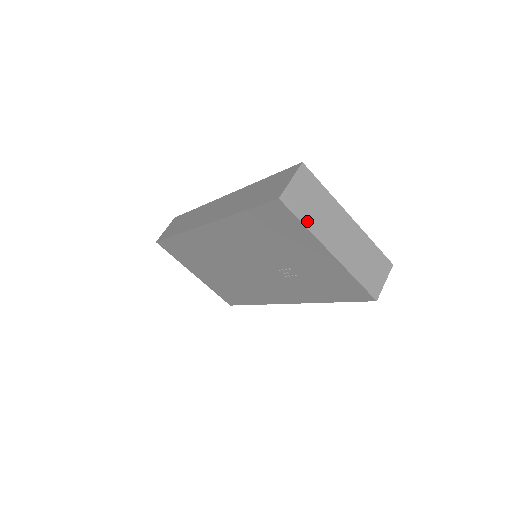
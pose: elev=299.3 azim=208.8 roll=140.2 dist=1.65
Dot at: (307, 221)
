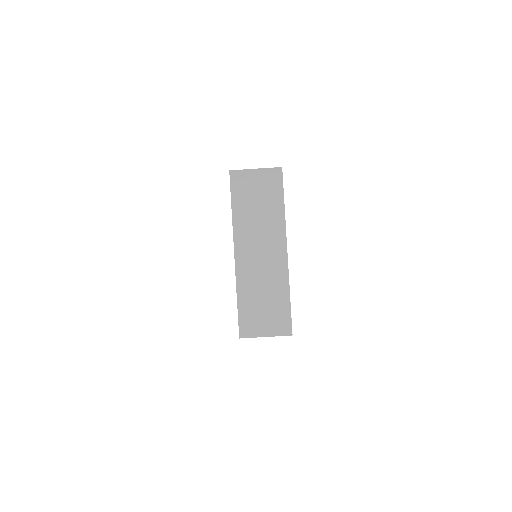
Dot at: (238, 210)
